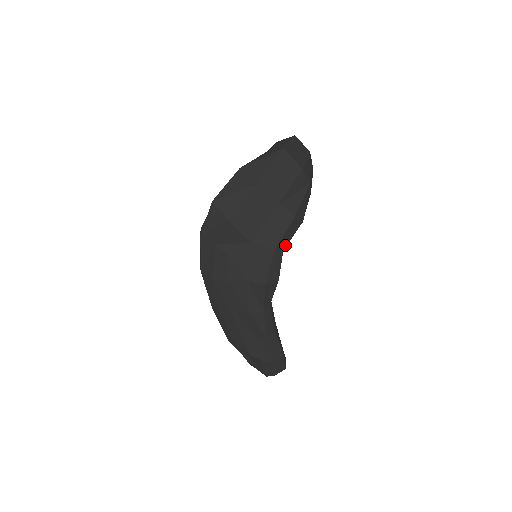
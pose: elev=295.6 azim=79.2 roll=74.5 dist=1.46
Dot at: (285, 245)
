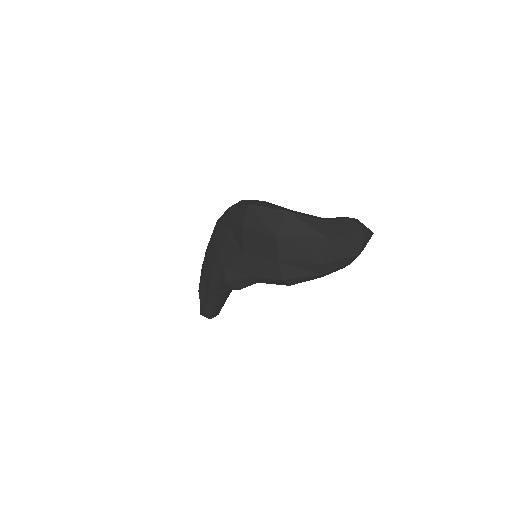
Dot at: (262, 282)
